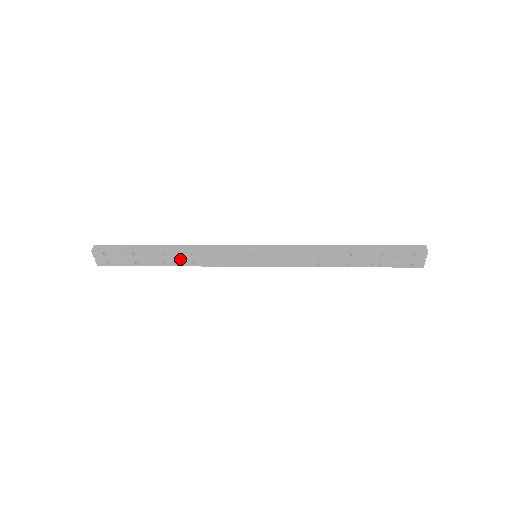
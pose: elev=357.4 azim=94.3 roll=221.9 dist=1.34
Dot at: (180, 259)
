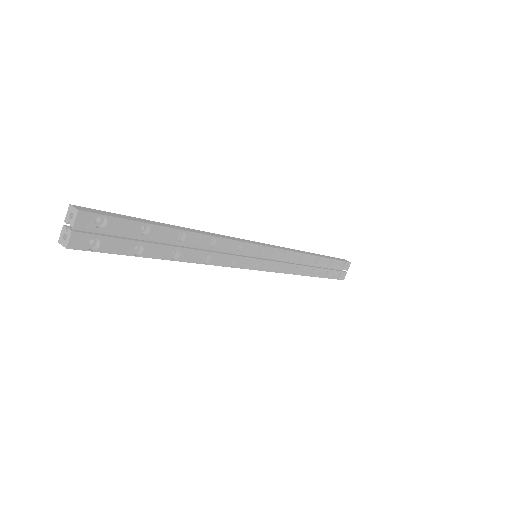
Dot at: (193, 248)
